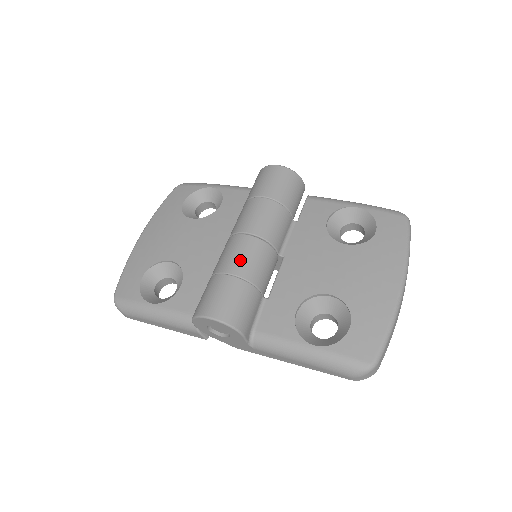
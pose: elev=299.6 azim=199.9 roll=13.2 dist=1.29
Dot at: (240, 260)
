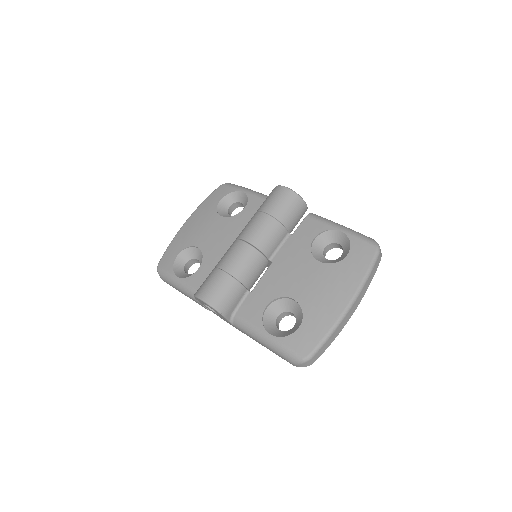
Dot at: (233, 261)
